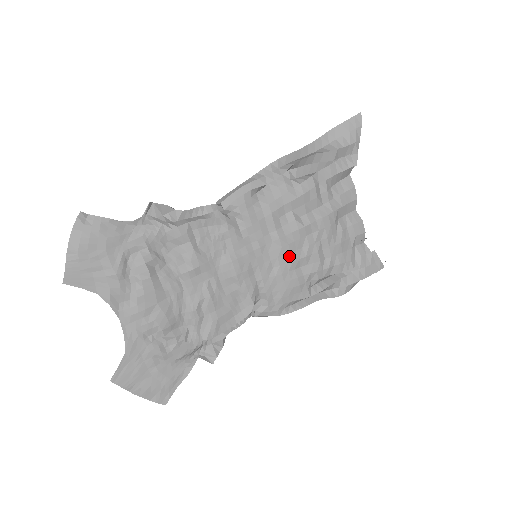
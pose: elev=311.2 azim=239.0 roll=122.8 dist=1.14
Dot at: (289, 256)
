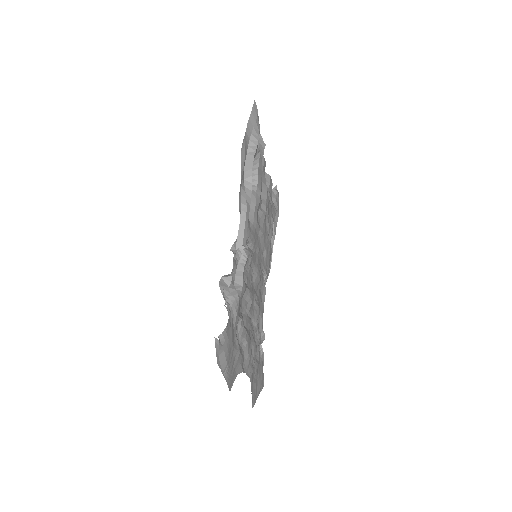
Dot at: (266, 238)
